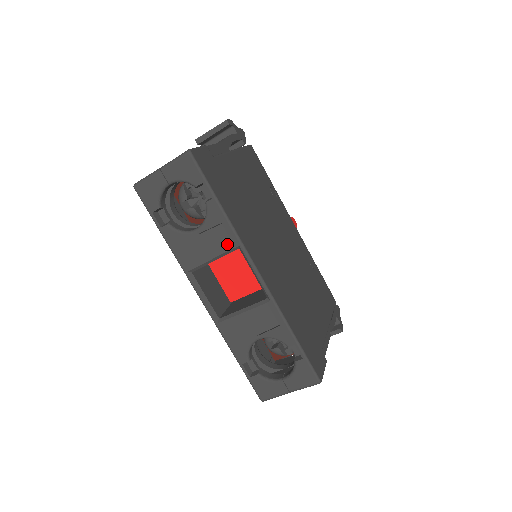
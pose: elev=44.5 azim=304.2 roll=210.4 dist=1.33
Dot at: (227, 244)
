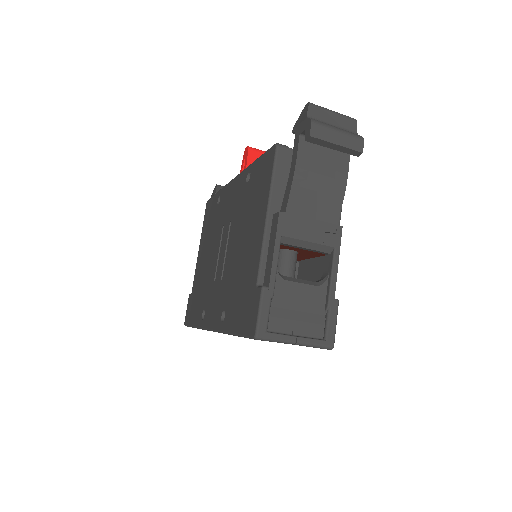
Dot at: occluded
